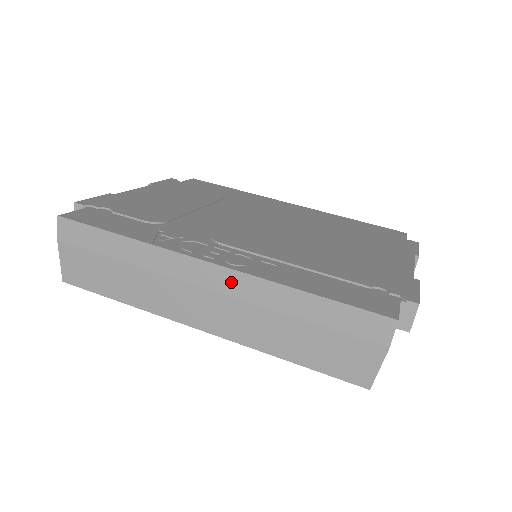
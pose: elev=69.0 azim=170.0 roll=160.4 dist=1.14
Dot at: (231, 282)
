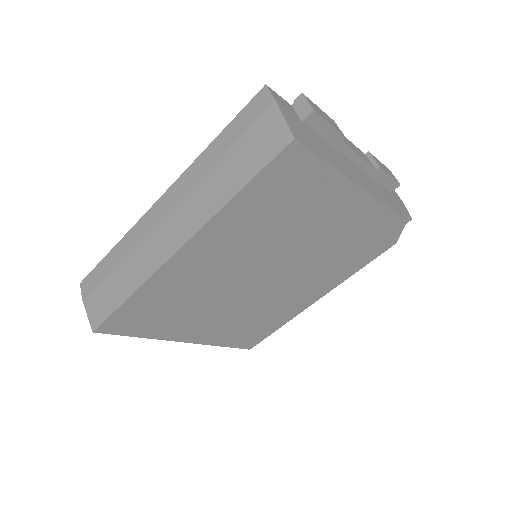
Dot at: (175, 193)
